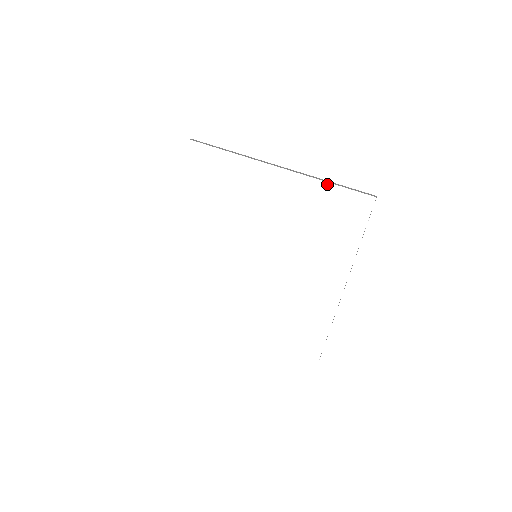
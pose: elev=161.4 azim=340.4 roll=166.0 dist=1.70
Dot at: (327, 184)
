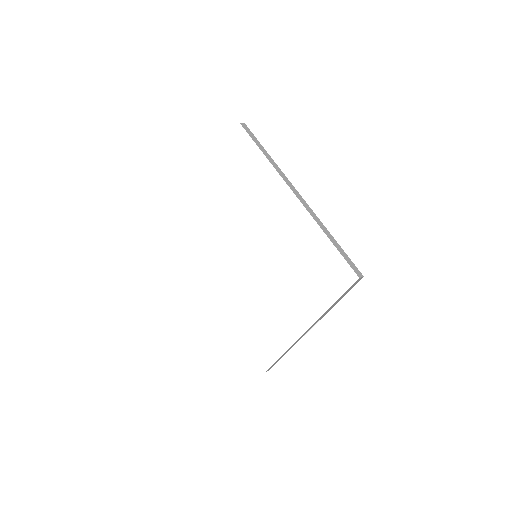
Dot at: (326, 237)
